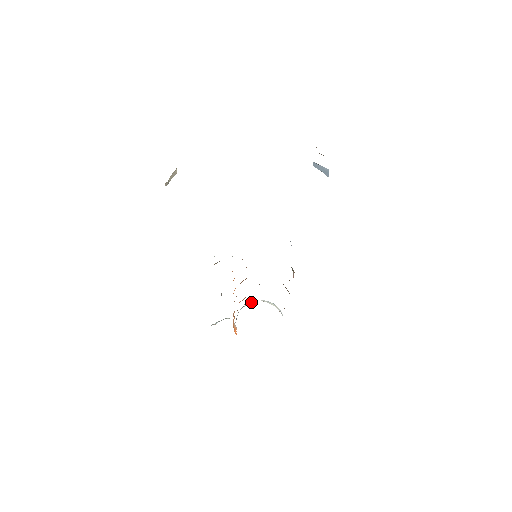
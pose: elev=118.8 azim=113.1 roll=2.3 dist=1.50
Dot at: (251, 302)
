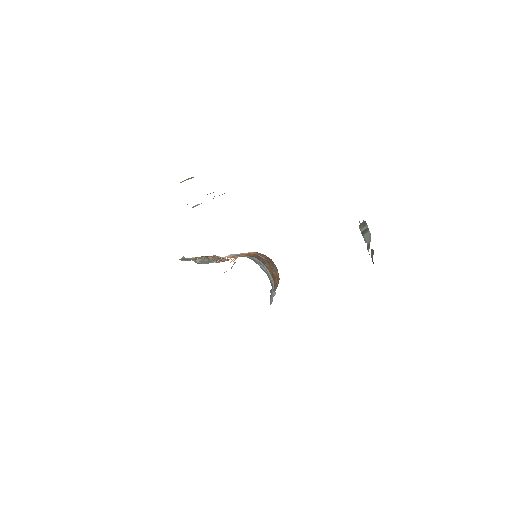
Dot at: occluded
